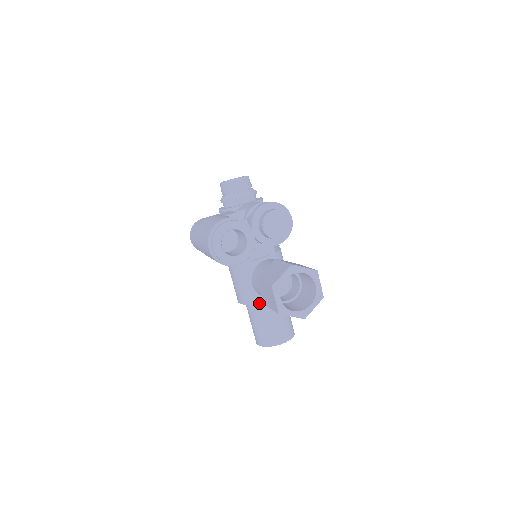
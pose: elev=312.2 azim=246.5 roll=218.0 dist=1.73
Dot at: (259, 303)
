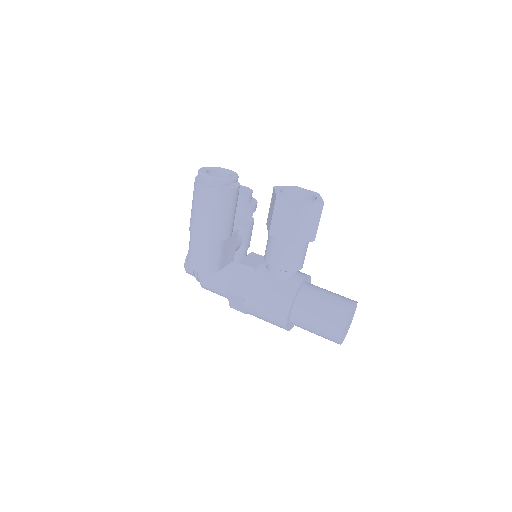
Dot at: (298, 287)
